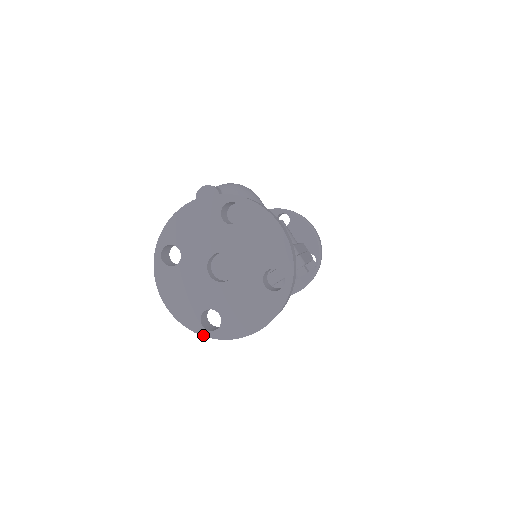
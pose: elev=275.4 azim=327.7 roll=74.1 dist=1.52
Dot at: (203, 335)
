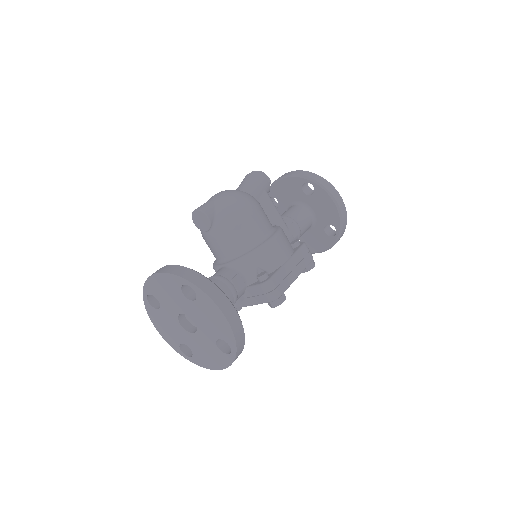
Dot at: (183, 356)
